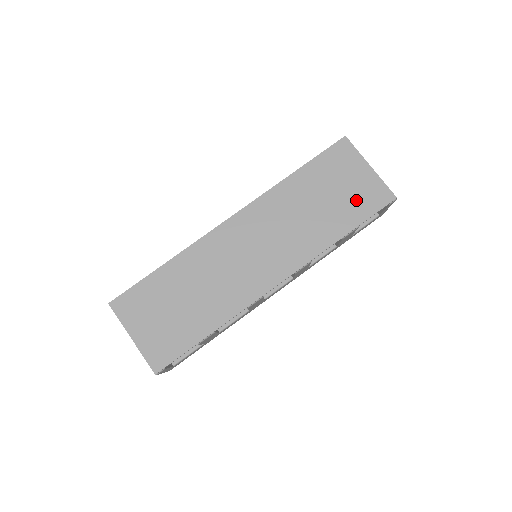
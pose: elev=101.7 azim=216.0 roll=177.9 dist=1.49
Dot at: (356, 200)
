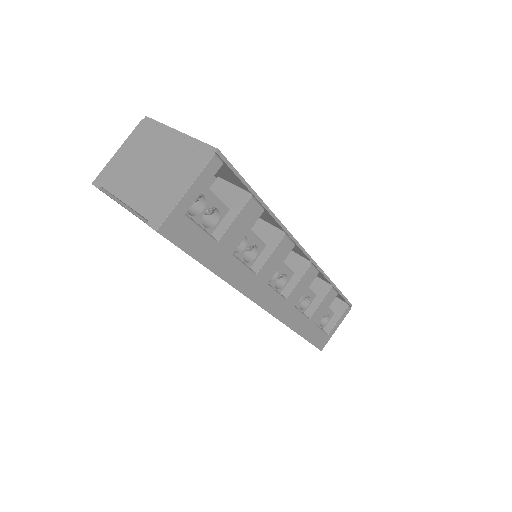
Dot at: occluded
